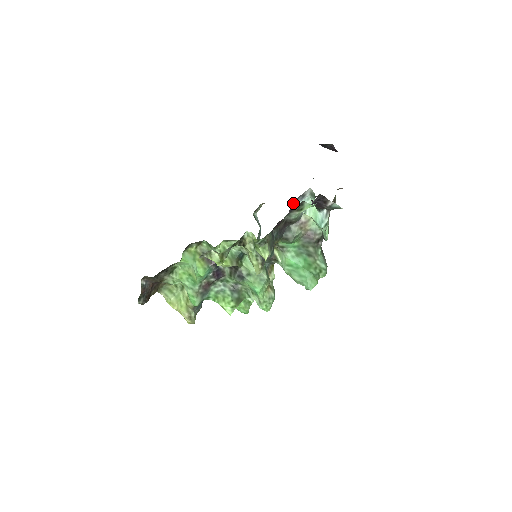
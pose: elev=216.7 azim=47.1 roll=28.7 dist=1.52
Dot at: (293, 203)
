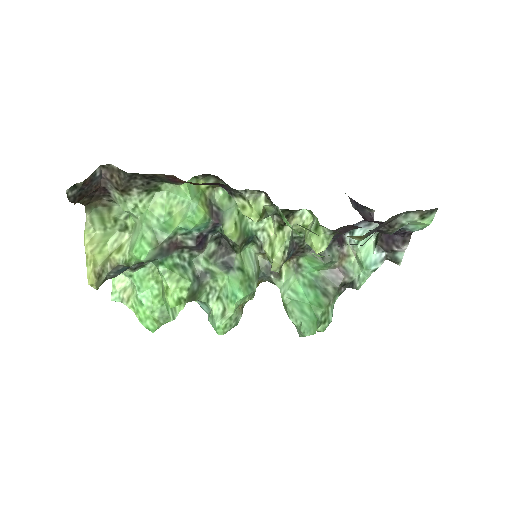
Dot at: (356, 223)
